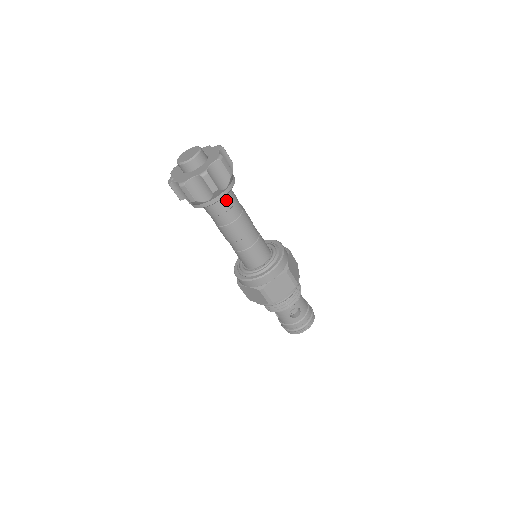
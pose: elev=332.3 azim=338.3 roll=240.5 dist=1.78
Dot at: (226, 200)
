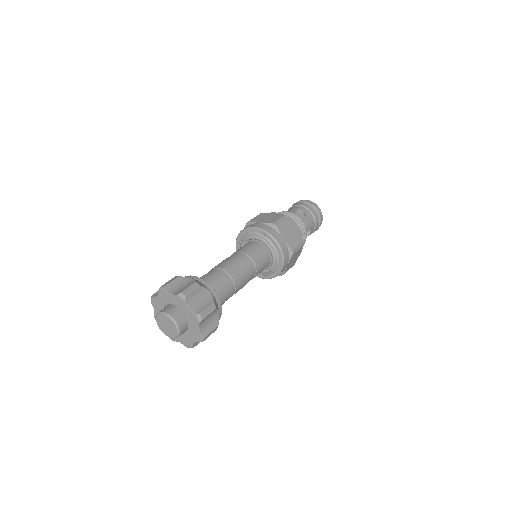
Dot at: occluded
